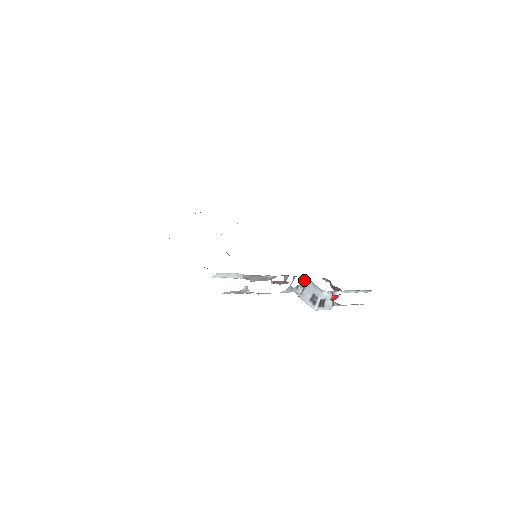
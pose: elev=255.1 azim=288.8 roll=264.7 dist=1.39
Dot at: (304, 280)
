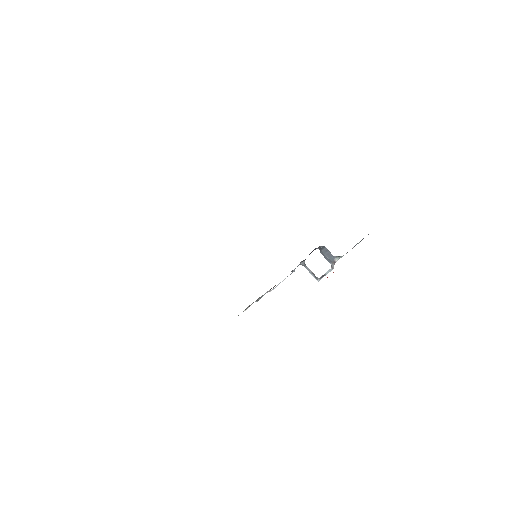
Dot at: (303, 260)
